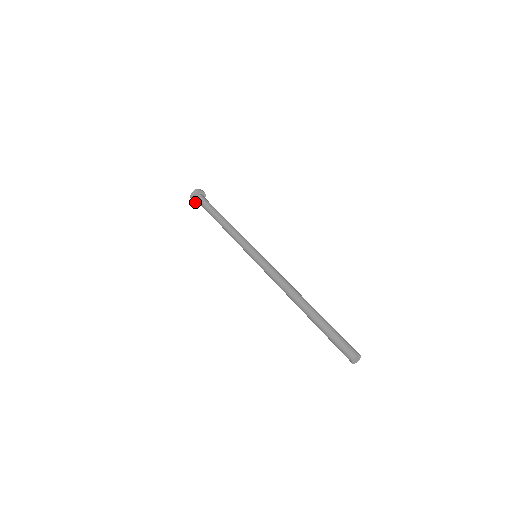
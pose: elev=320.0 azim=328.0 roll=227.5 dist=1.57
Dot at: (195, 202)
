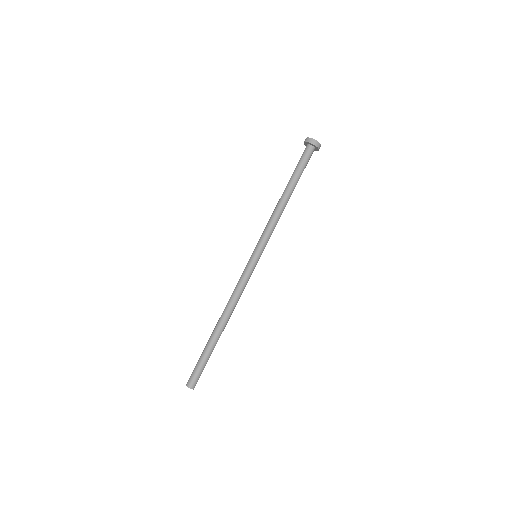
Dot at: occluded
